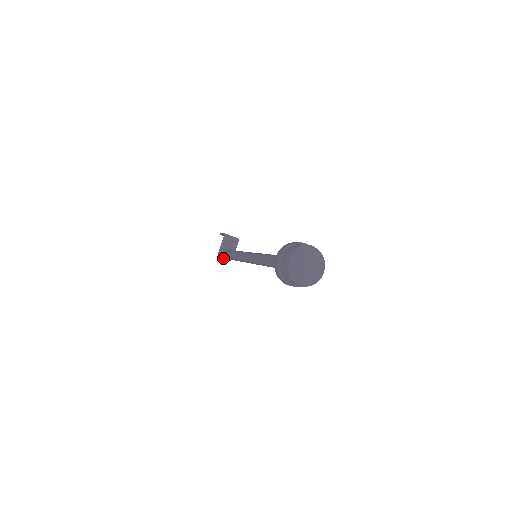
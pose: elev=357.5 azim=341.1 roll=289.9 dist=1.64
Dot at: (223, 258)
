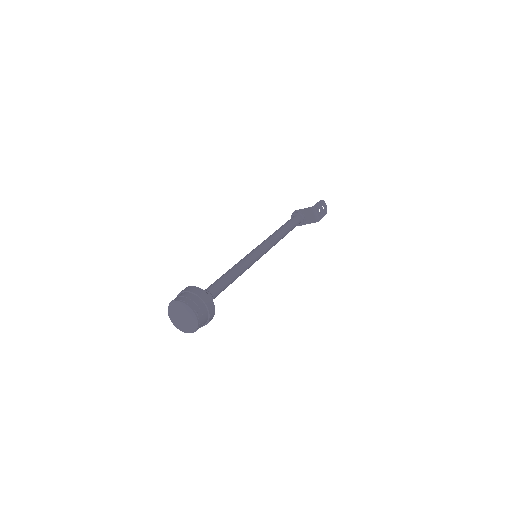
Dot at: occluded
